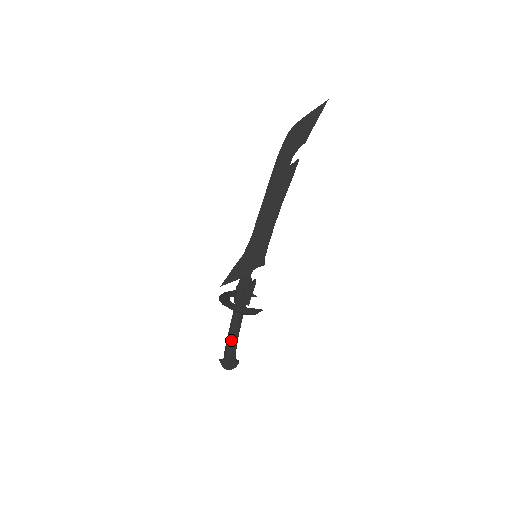
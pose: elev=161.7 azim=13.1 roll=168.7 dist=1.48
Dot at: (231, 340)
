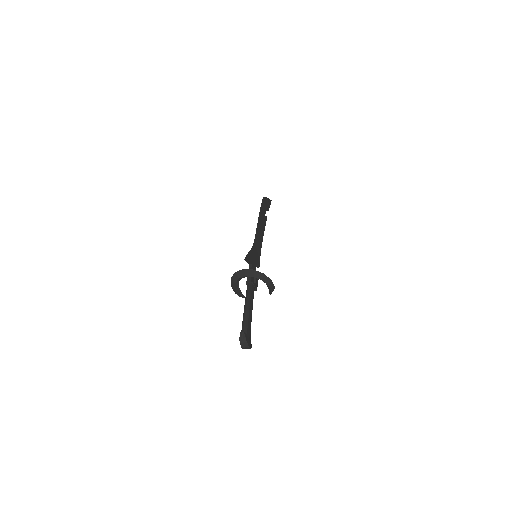
Dot at: (250, 314)
